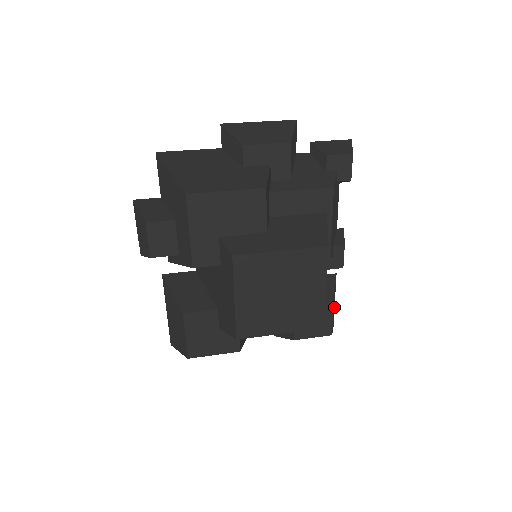
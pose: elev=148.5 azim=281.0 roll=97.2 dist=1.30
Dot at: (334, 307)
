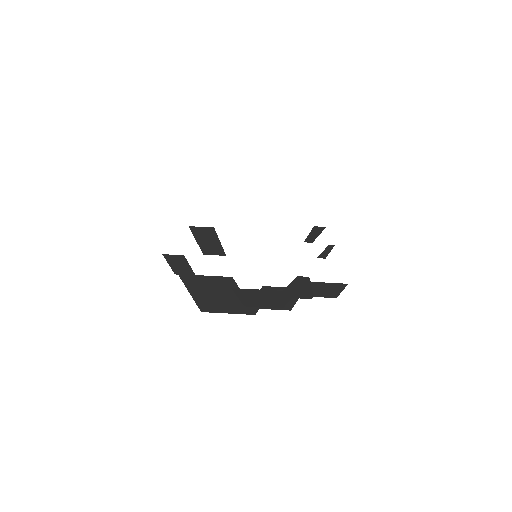
Dot at: occluded
